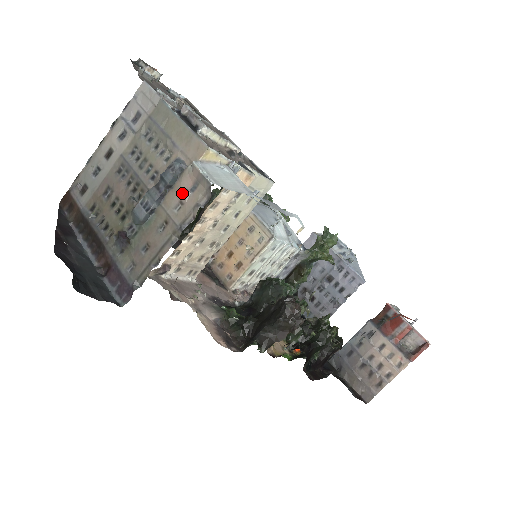
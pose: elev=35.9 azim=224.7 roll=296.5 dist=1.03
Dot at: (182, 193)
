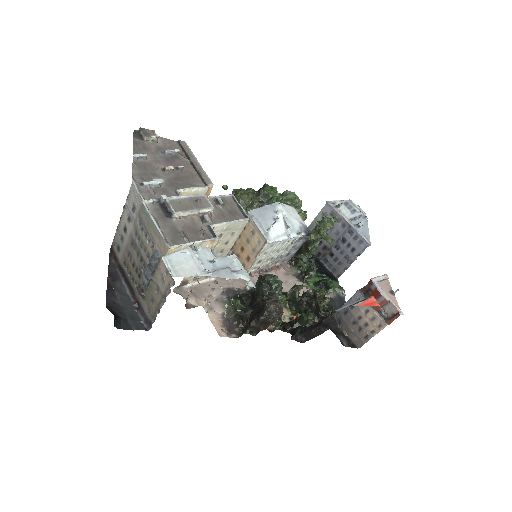
Dot at: (162, 274)
